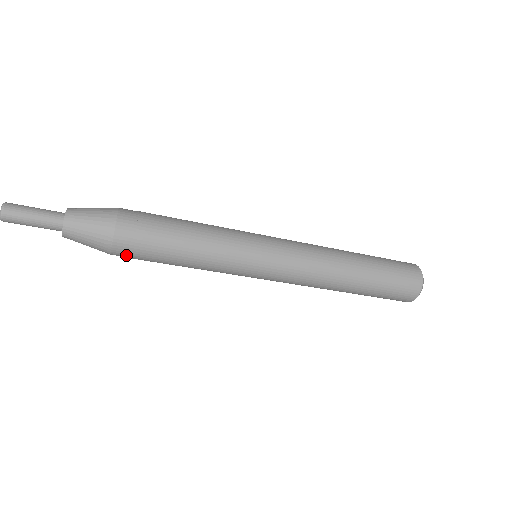
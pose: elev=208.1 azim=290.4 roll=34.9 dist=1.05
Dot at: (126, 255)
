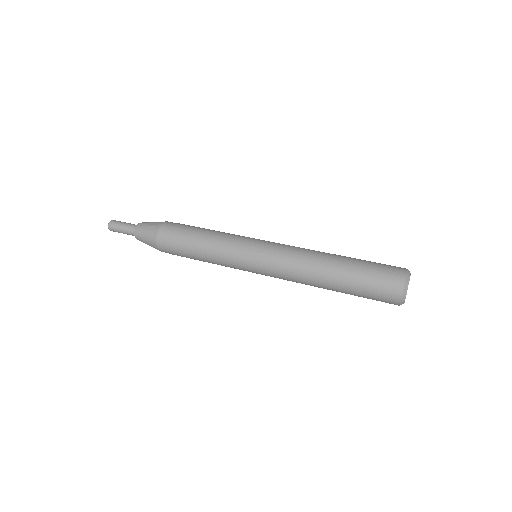
Dot at: occluded
